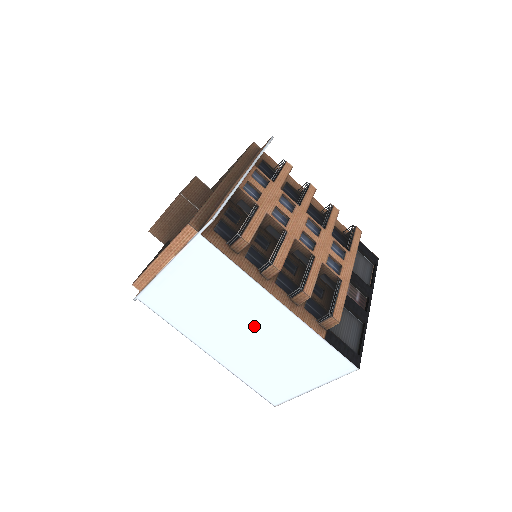
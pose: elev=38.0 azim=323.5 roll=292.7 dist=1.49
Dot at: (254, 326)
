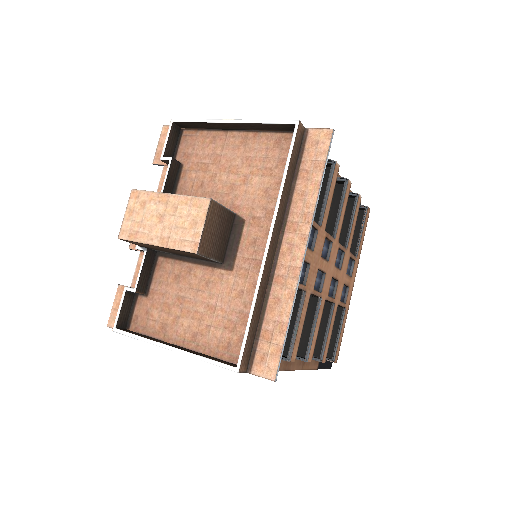
Dot at: occluded
